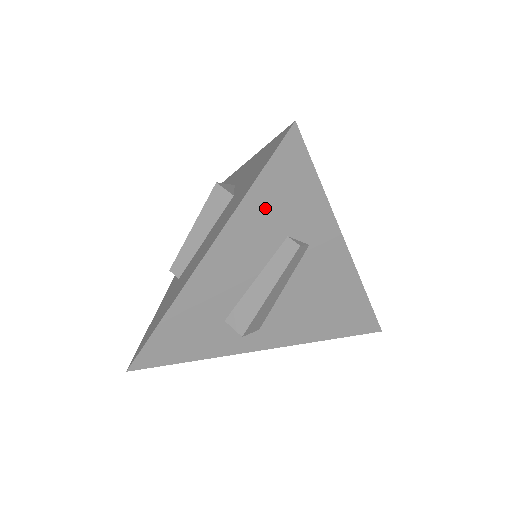
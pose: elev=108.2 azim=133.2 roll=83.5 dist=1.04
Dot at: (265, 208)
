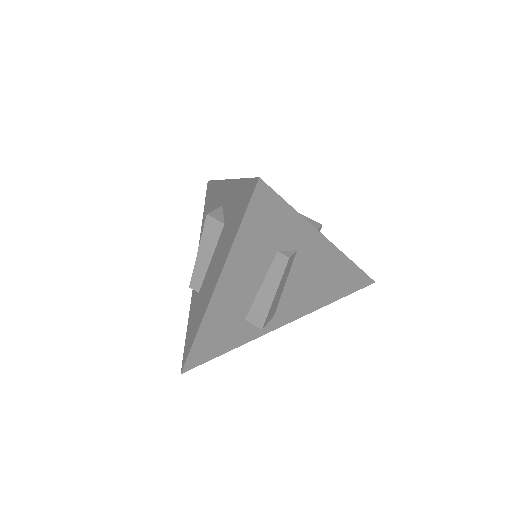
Dot at: (253, 241)
